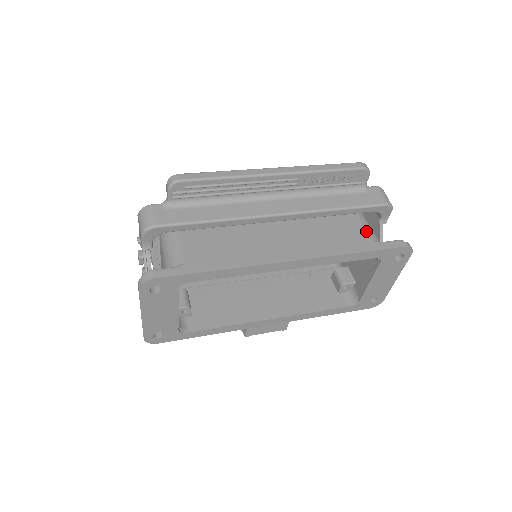
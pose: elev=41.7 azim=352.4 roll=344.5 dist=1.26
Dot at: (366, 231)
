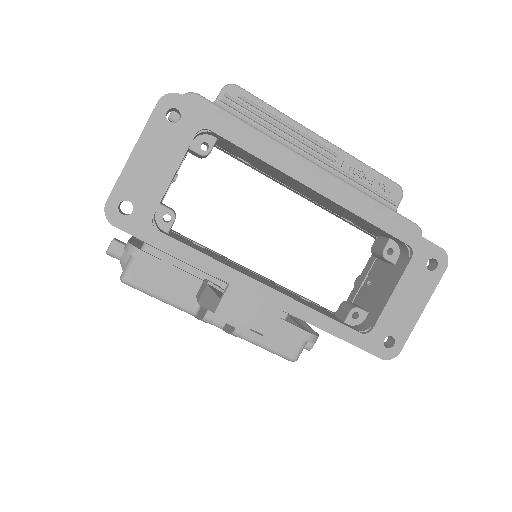
Dot at: occluded
